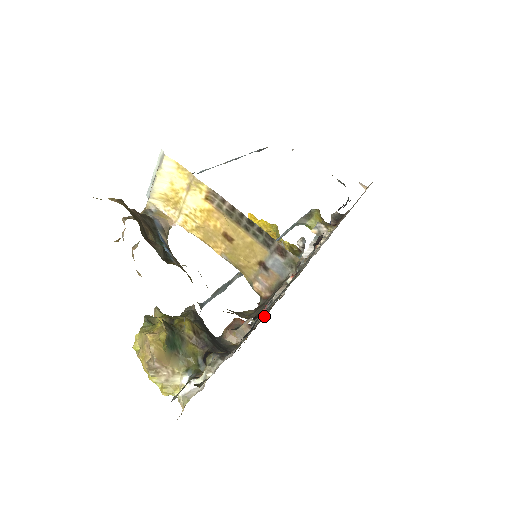
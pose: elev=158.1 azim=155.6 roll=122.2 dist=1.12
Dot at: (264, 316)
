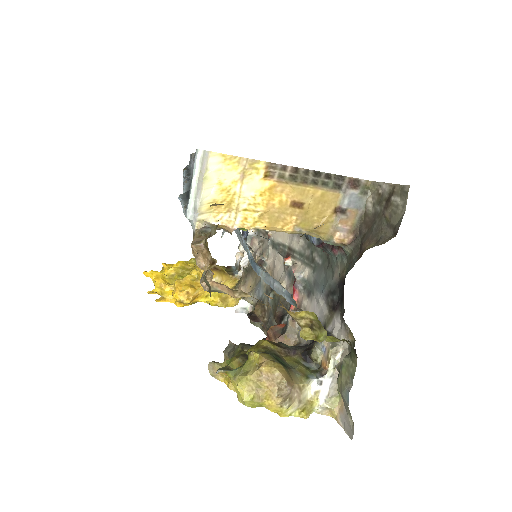
Dot at: (267, 325)
